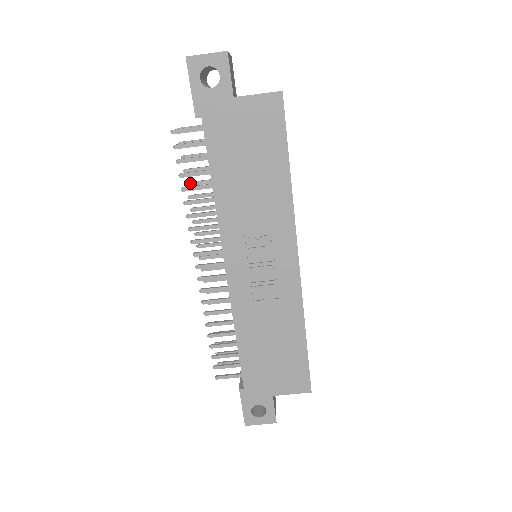
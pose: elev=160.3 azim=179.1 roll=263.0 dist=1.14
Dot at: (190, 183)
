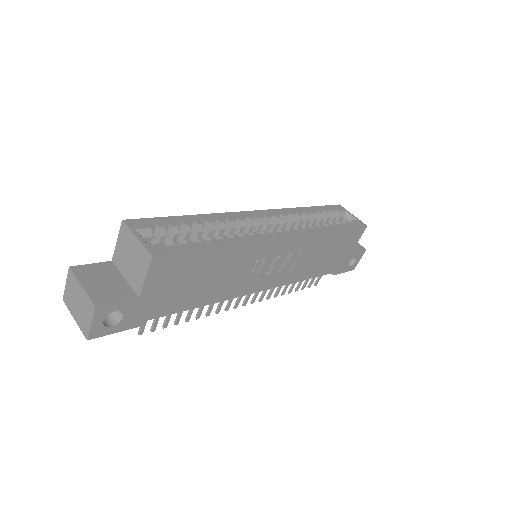
Dot at: occluded
